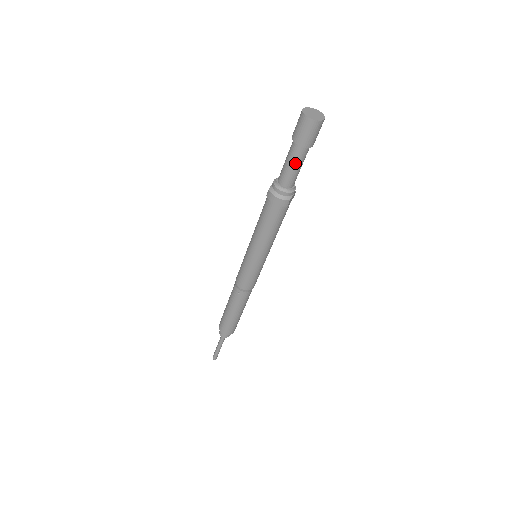
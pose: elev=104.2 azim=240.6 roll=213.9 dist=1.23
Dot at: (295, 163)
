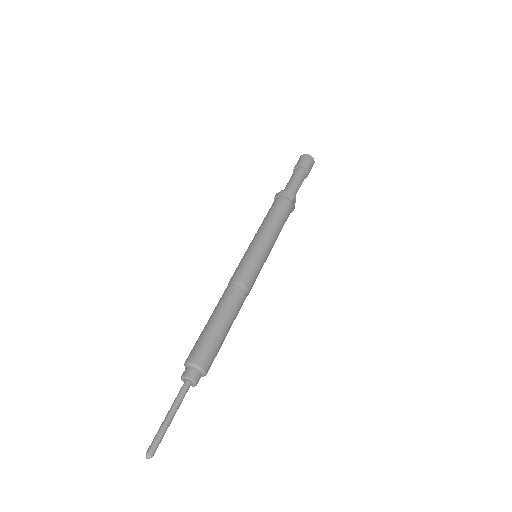
Dot at: (297, 177)
